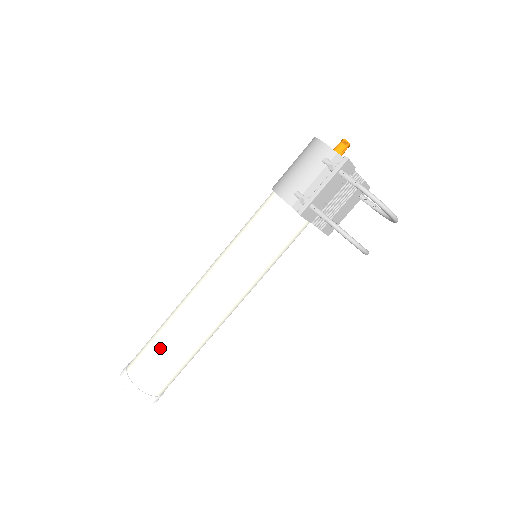
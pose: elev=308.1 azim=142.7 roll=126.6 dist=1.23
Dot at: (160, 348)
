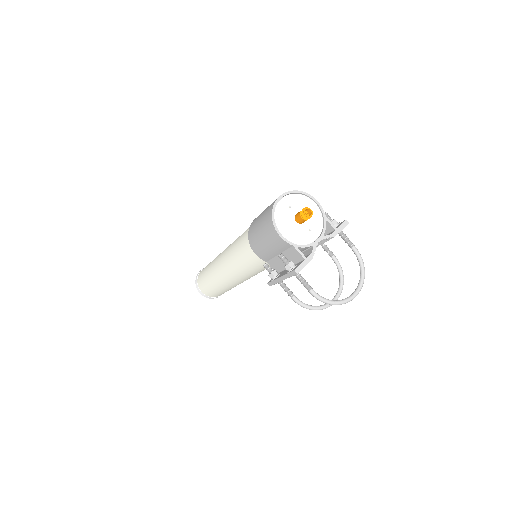
Dot at: (211, 288)
